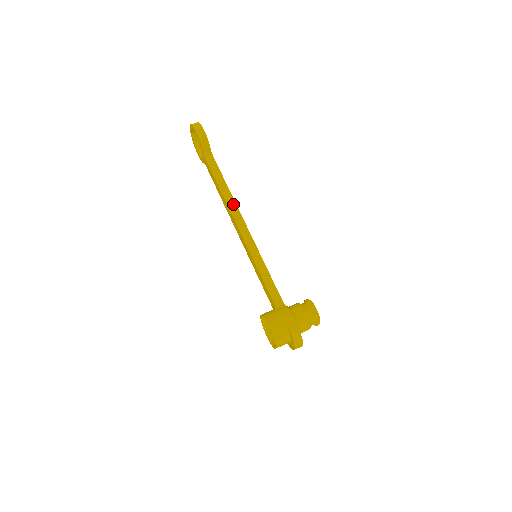
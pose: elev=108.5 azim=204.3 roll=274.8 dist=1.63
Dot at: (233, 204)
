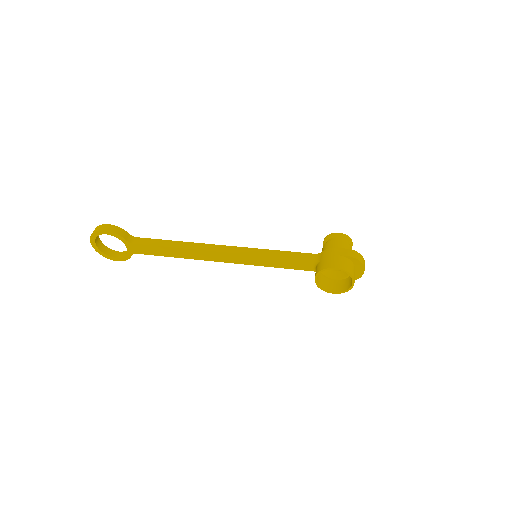
Dot at: (195, 245)
